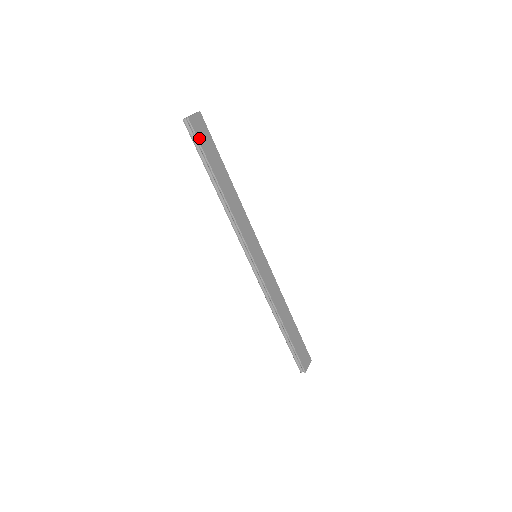
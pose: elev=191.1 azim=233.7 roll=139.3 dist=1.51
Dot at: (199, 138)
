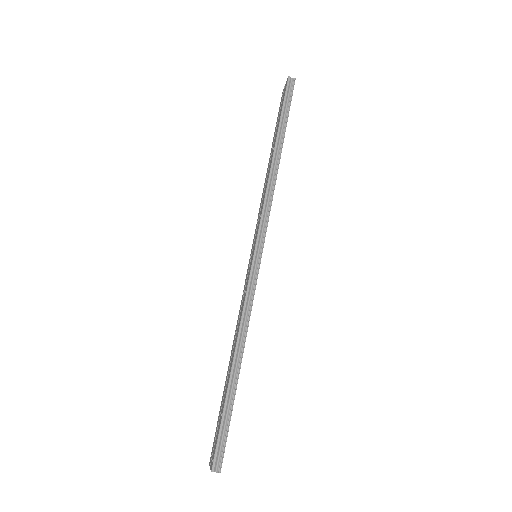
Dot at: occluded
